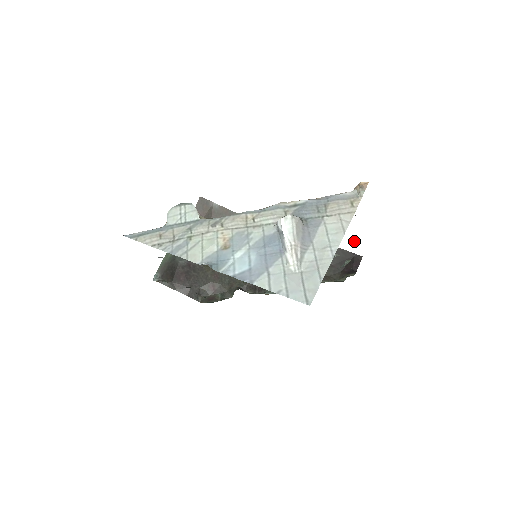
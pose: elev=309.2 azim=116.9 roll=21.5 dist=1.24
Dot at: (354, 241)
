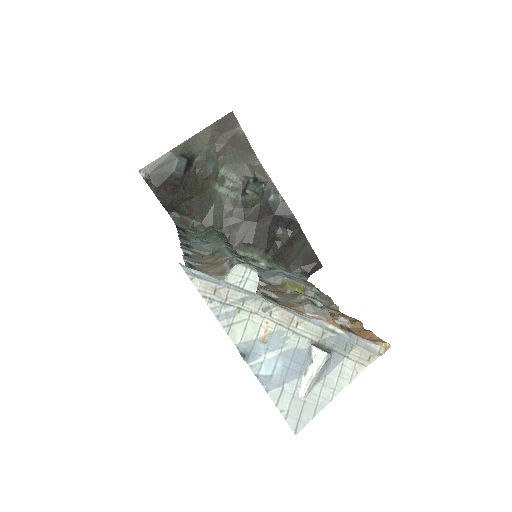
Dot at: (336, 306)
